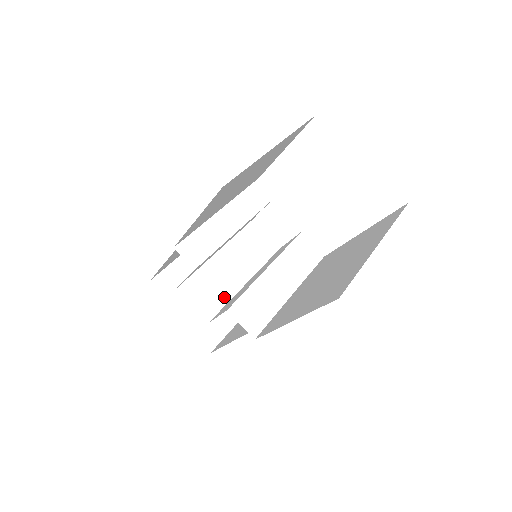
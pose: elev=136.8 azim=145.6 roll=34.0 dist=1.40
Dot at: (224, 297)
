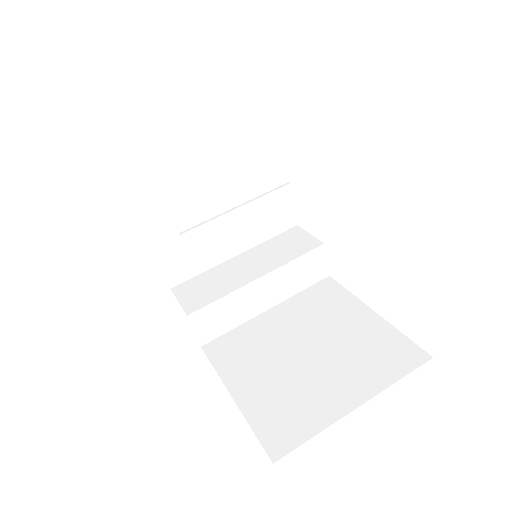
Dot at: (202, 266)
